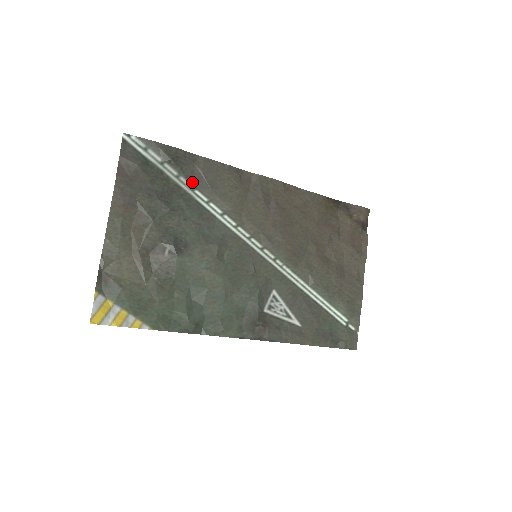
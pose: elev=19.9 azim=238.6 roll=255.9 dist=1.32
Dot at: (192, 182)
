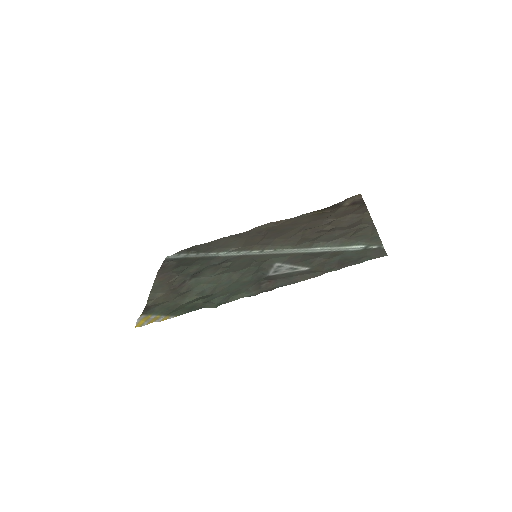
Dot at: (206, 252)
